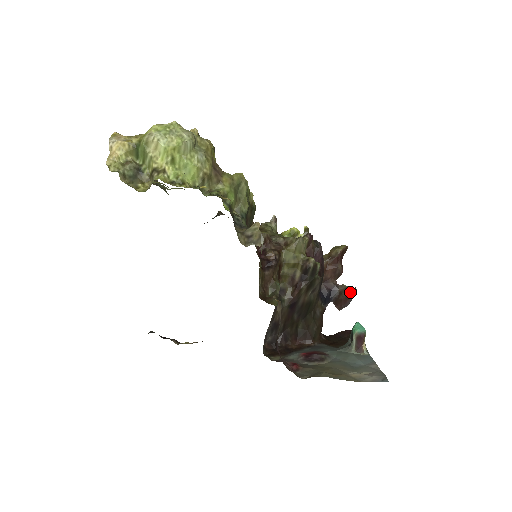
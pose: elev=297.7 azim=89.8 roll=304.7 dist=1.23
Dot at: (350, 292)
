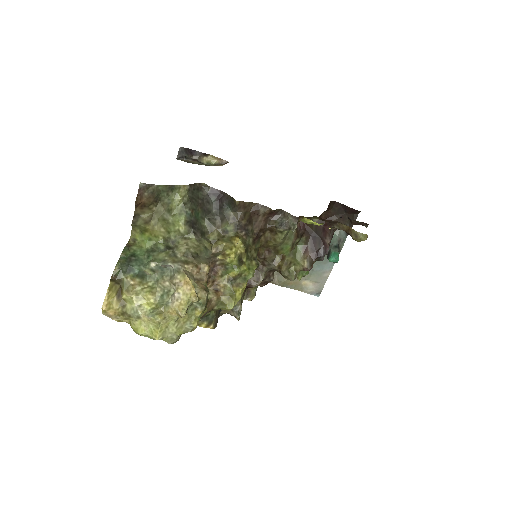
Dot at: occluded
